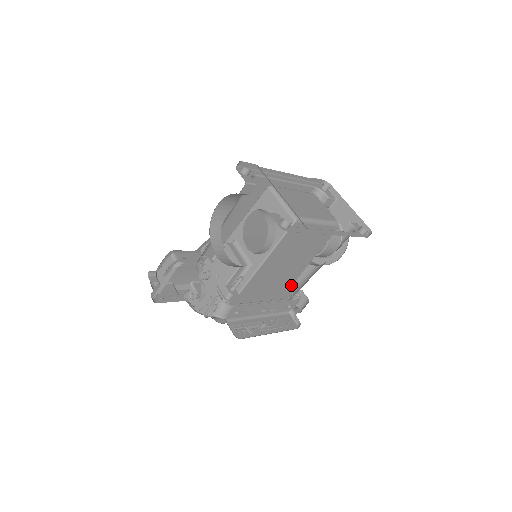
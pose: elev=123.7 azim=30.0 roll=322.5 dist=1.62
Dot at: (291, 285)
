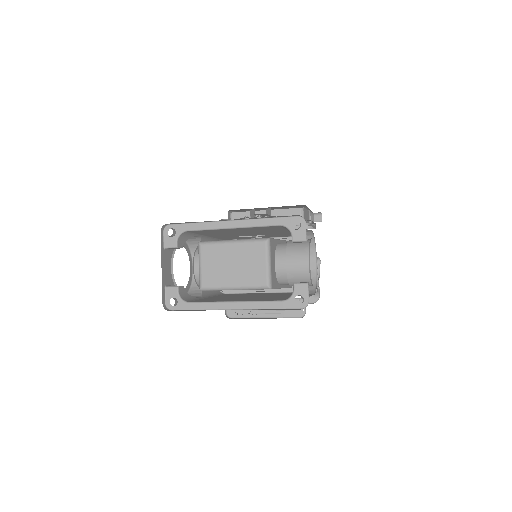
Dot at: occluded
